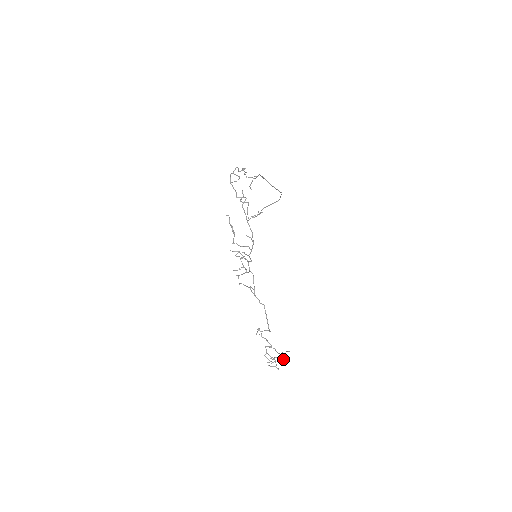
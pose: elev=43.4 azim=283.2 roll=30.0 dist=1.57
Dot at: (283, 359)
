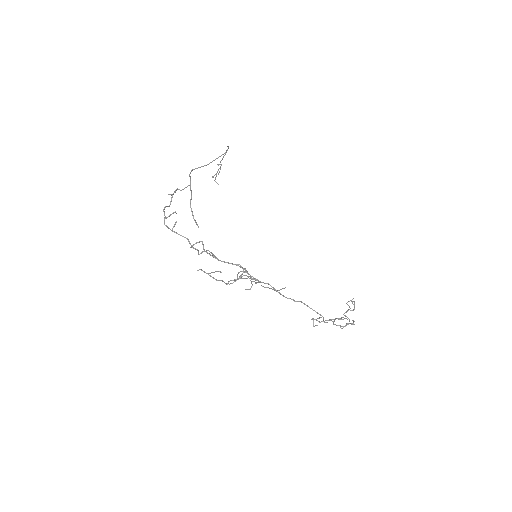
Dot at: occluded
